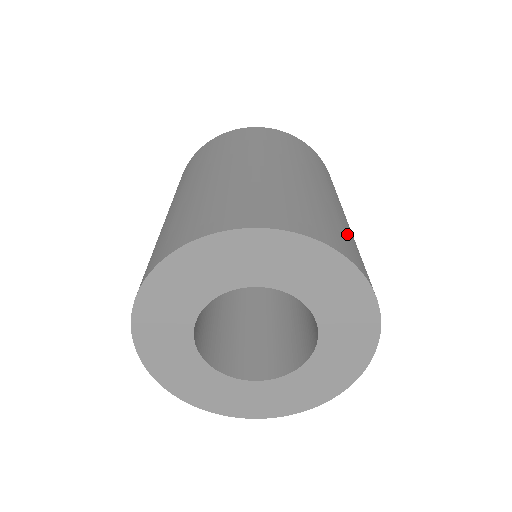
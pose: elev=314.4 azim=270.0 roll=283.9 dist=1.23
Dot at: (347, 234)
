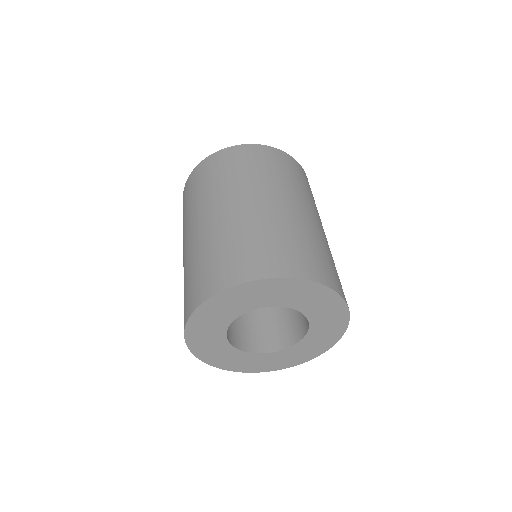
Dot at: (327, 257)
